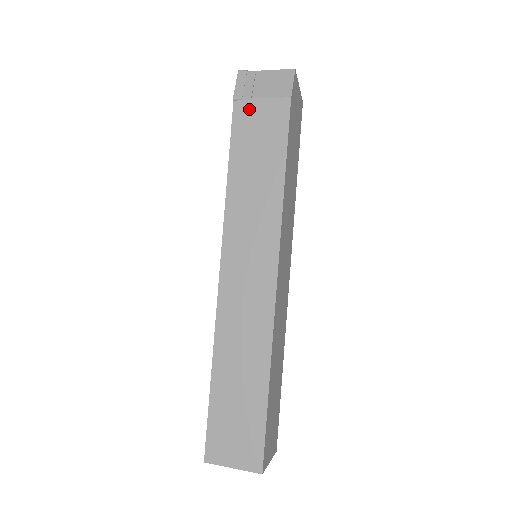
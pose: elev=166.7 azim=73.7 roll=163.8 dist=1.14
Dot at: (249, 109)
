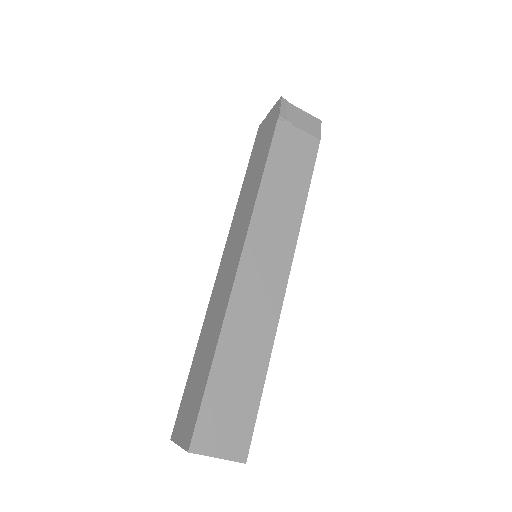
Dot at: (289, 132)
